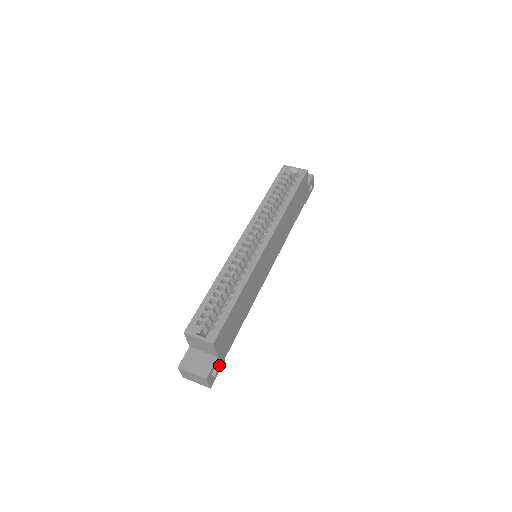
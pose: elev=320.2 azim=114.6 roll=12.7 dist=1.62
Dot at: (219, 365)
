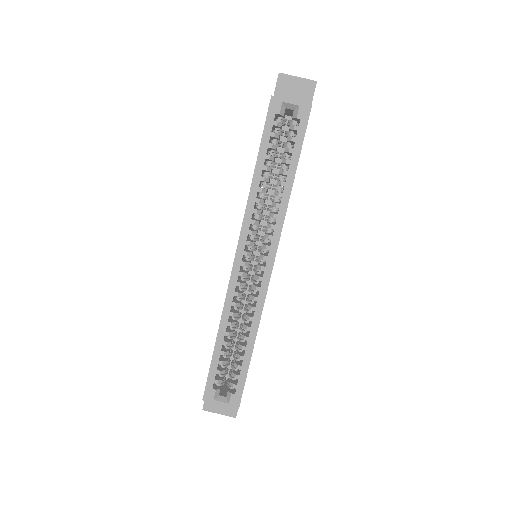
Dot at: occluded
